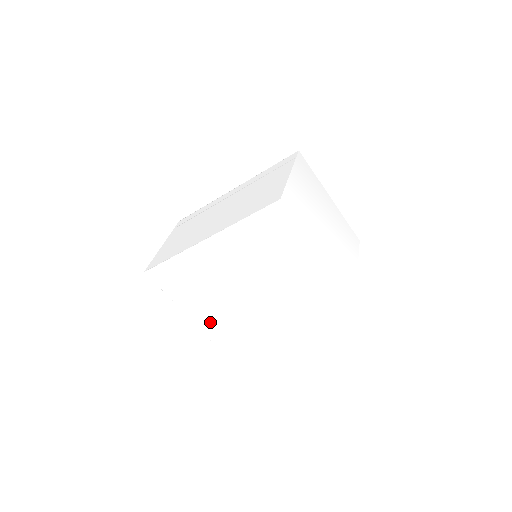
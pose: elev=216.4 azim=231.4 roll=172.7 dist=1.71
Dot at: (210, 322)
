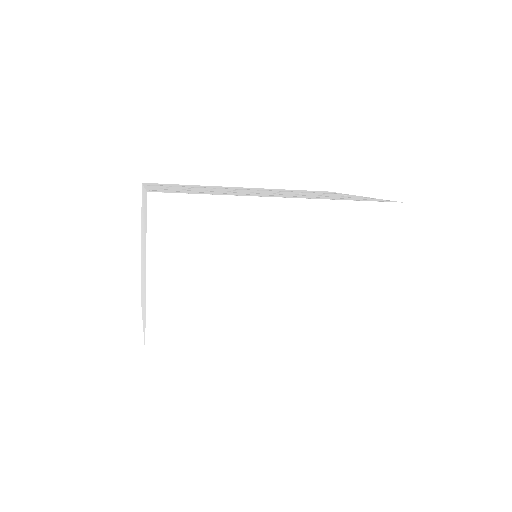
Dot at: occluded
